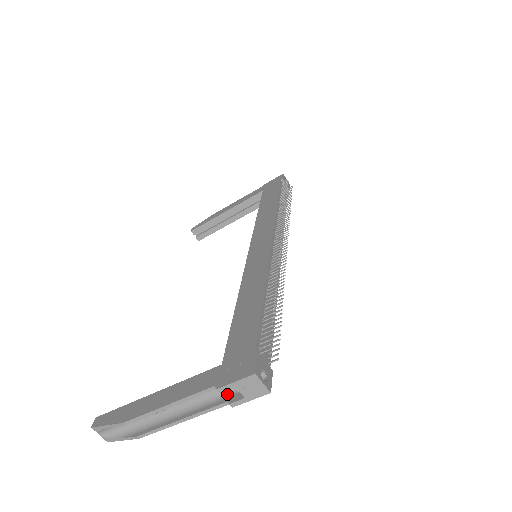
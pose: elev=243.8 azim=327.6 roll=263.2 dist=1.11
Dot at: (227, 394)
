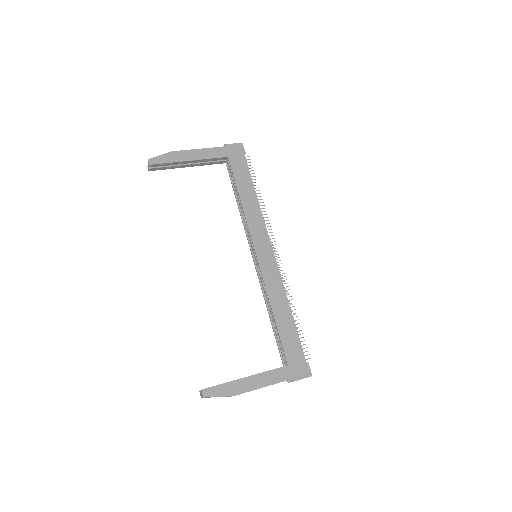
Dot at: occluded
